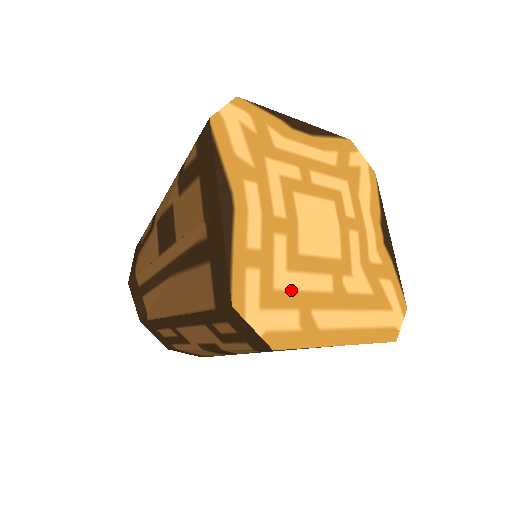
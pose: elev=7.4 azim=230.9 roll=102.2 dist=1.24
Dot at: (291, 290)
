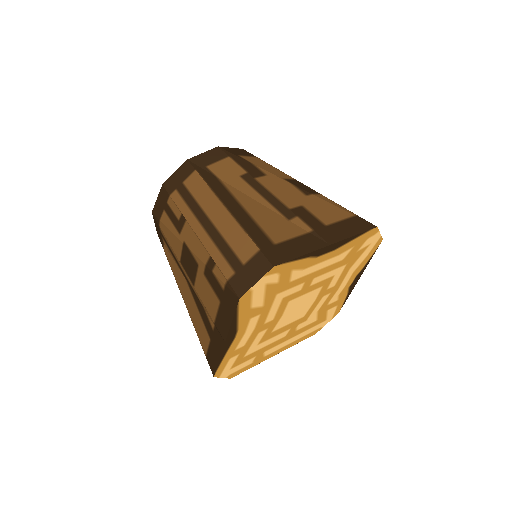
Dot at: (256, 351)
